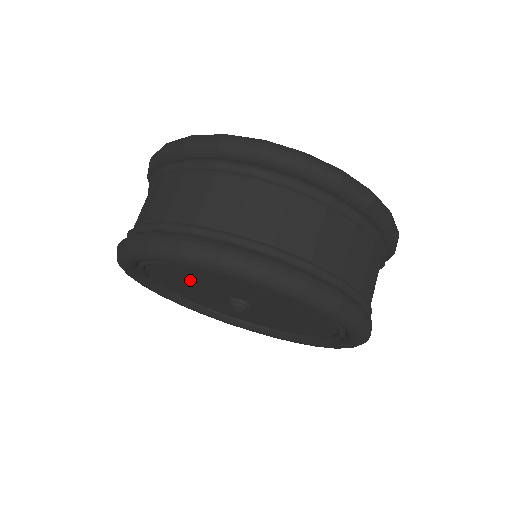
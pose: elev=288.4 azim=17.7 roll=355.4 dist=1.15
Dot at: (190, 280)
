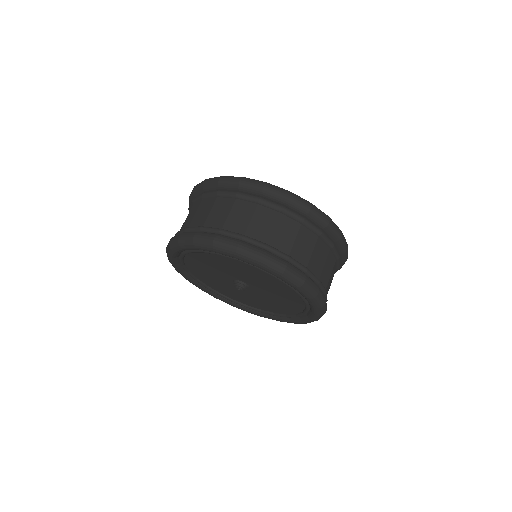
Dot at: (213, 279)
